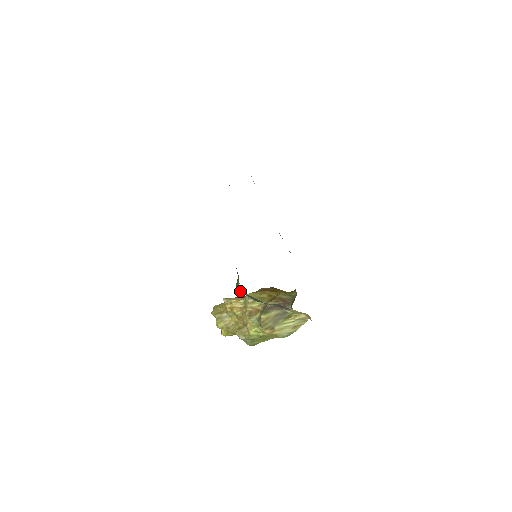
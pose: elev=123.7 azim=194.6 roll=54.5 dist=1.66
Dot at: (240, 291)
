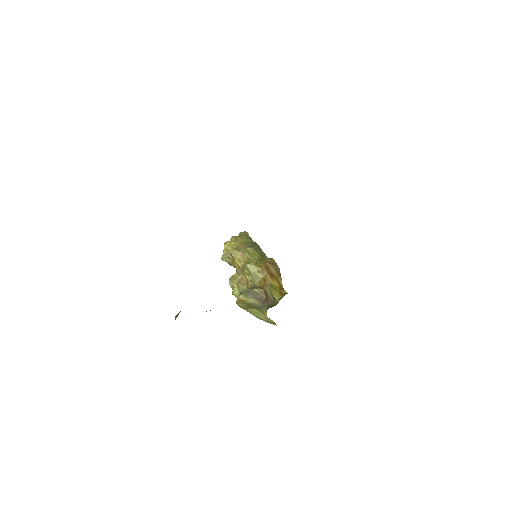
Dot at: occluded
